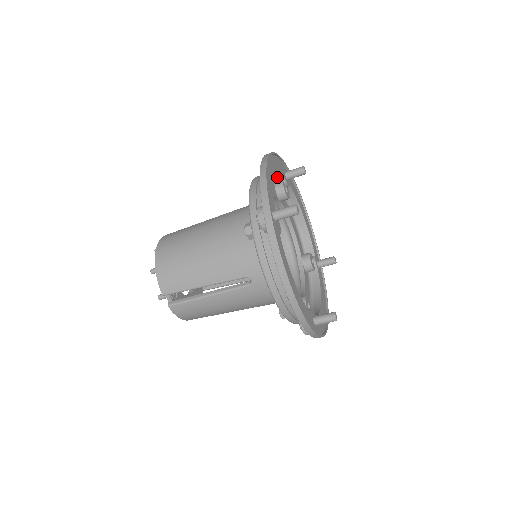
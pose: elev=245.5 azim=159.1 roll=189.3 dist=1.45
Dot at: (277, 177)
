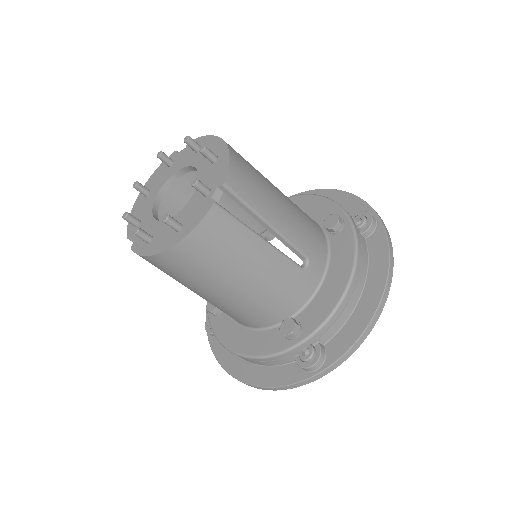
Dot at: occluded
